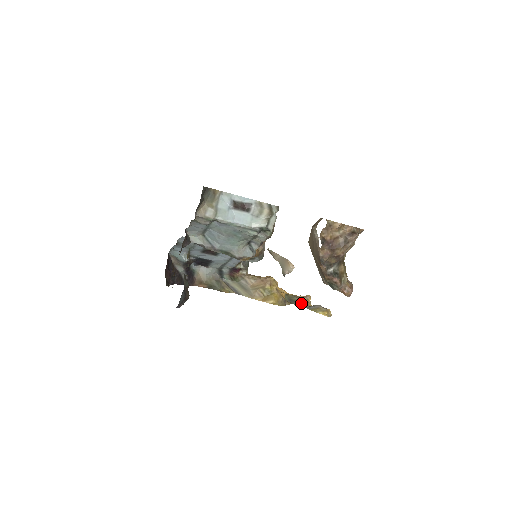
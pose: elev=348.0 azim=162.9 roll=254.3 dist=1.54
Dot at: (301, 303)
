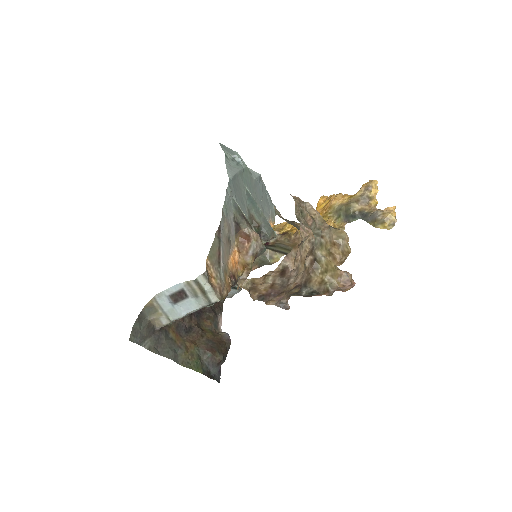
Dot at: (359, 214)
